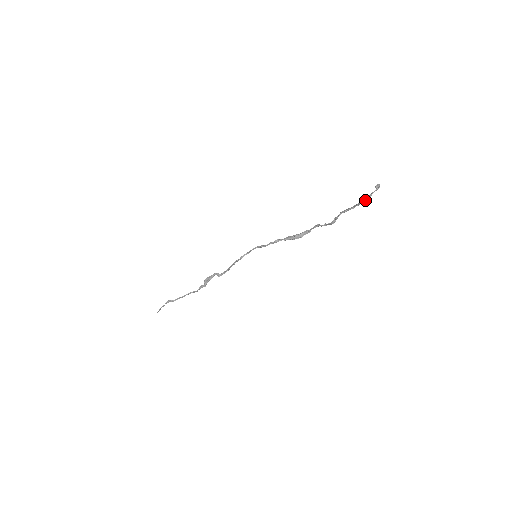
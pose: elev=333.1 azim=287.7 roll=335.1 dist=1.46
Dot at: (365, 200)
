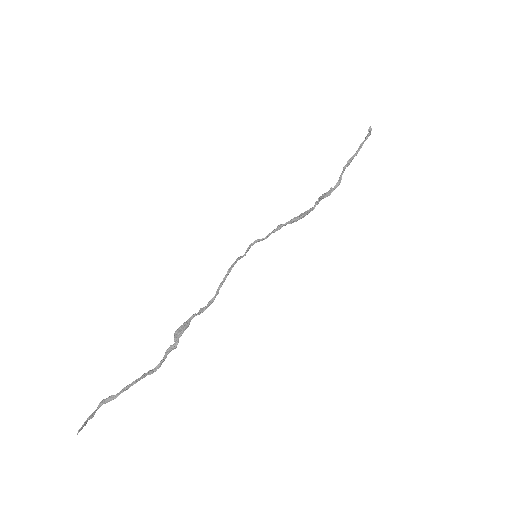
Dot at: (366, 139)
